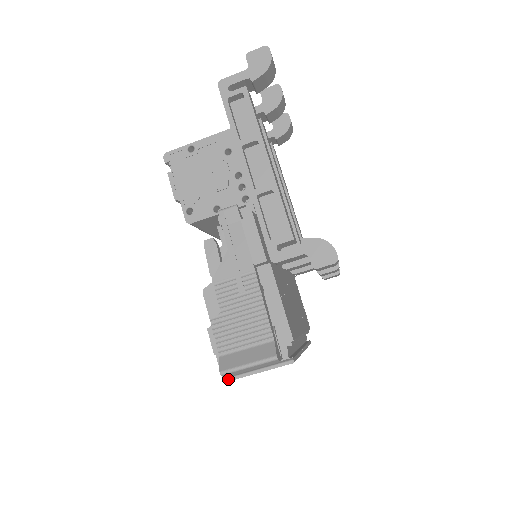
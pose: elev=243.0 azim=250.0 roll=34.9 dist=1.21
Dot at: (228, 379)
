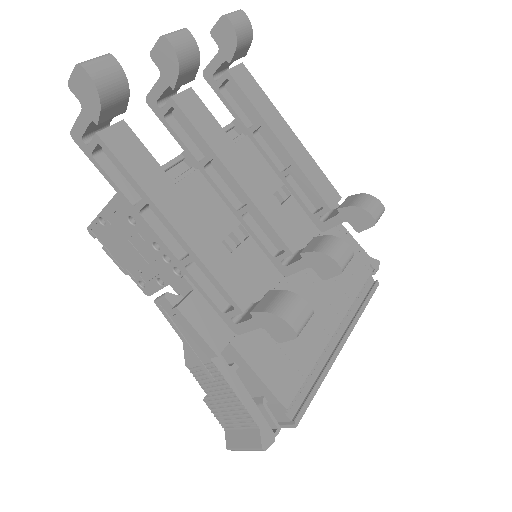
Dot at: occluded
